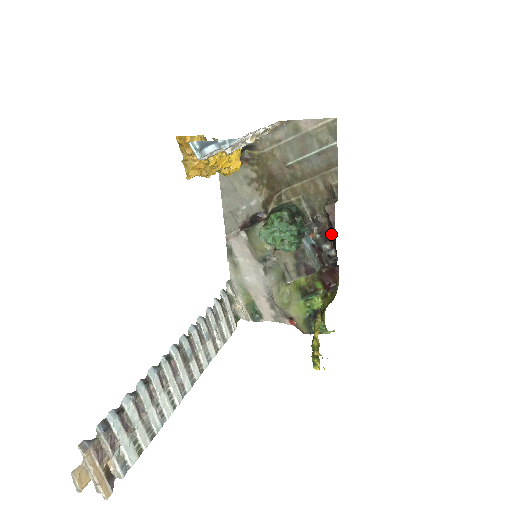
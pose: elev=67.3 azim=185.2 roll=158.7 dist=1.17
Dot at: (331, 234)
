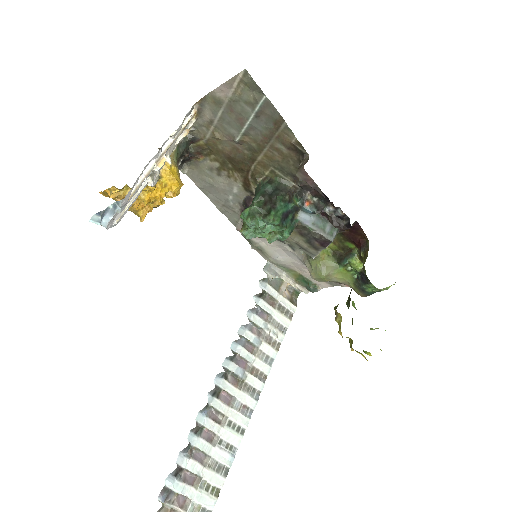
Dot at: (325, 195)
